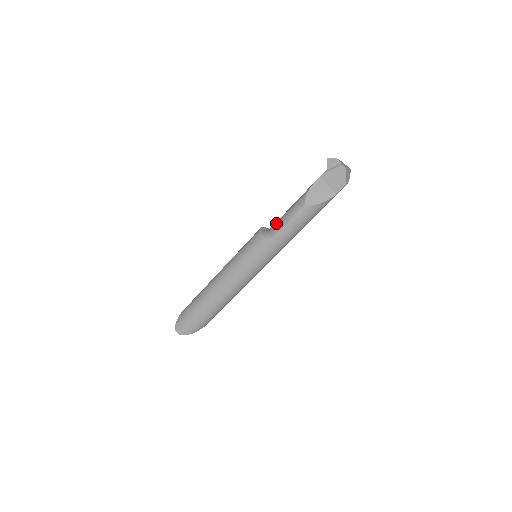
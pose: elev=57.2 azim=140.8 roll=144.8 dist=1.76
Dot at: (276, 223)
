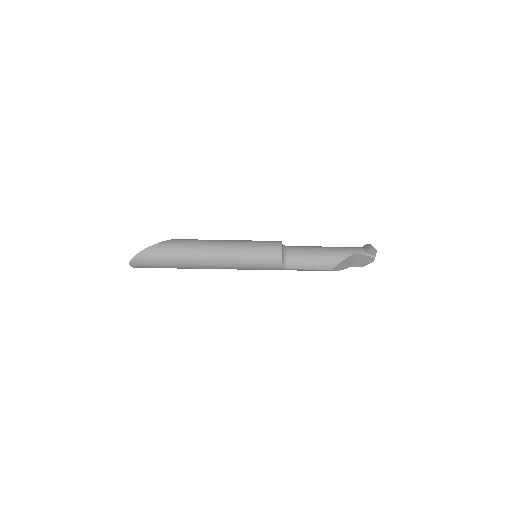
Dot at: (298, 259)
